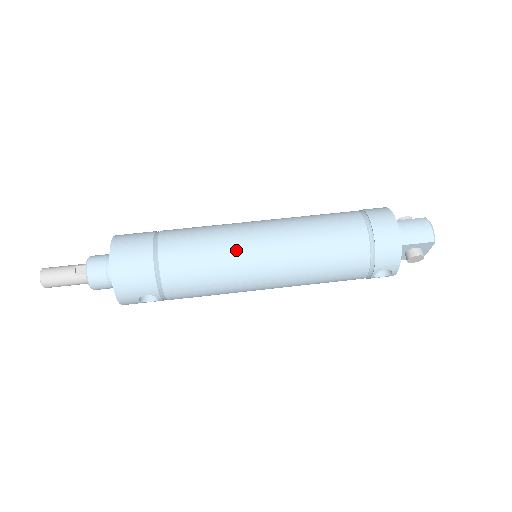
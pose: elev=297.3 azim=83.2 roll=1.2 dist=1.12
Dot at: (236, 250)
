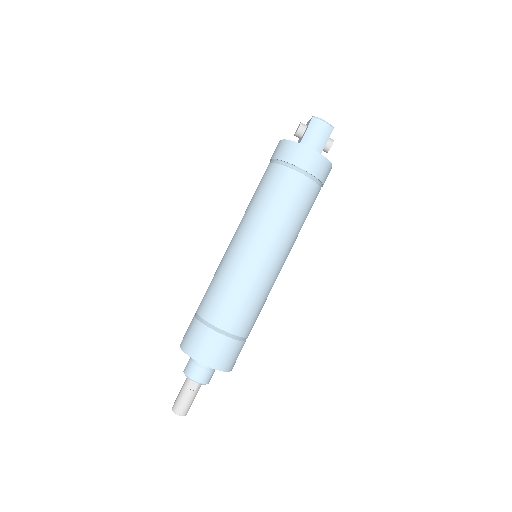
Dot at: (258, 276)
